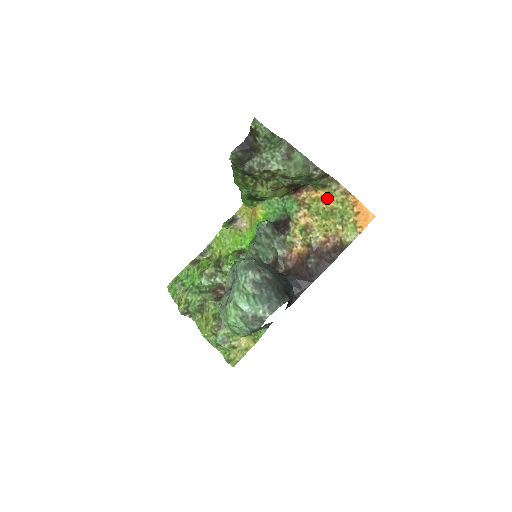
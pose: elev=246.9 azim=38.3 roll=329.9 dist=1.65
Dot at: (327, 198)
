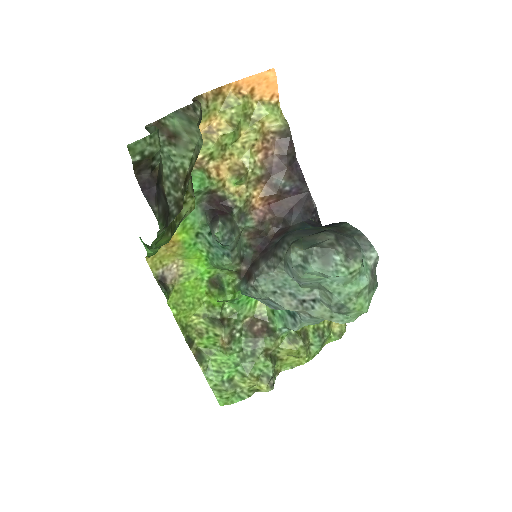
Dot at: (210, 124)
